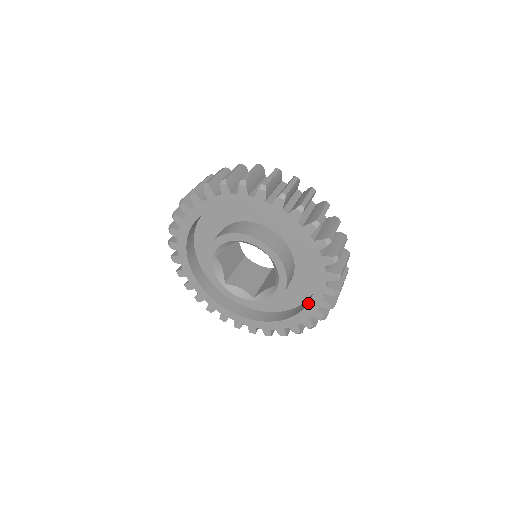
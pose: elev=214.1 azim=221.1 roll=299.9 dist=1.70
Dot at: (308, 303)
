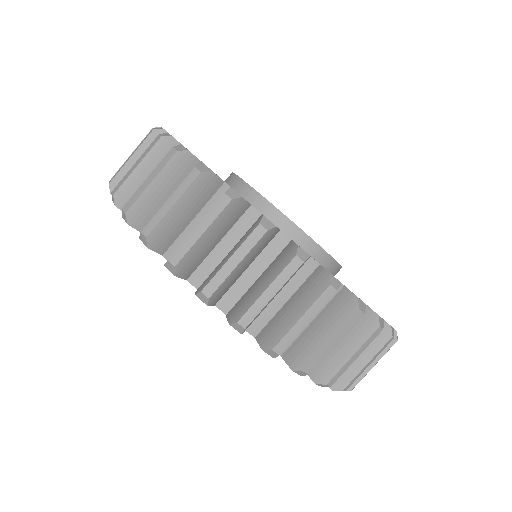
Dot at: occluded
